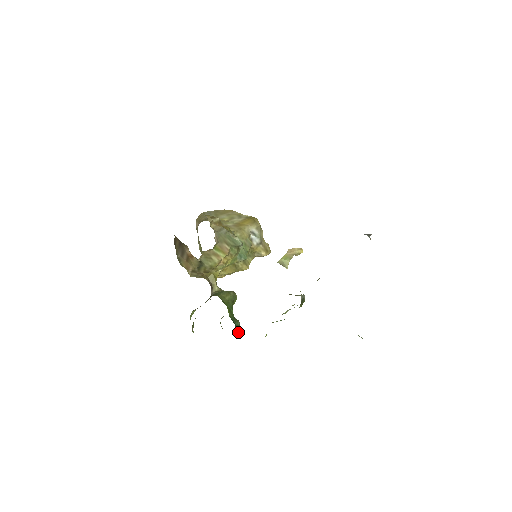
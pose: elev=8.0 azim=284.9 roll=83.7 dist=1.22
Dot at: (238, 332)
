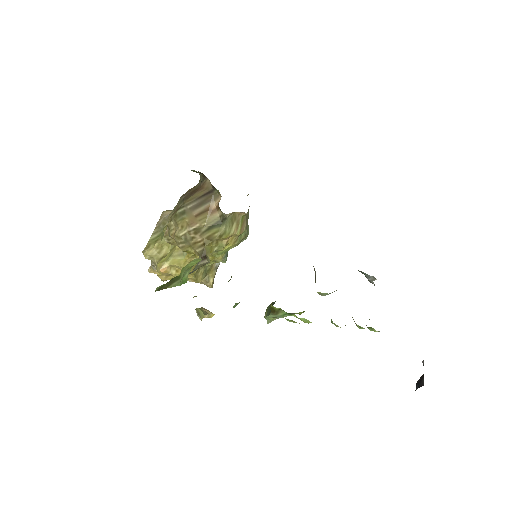
Dot at: occluded
